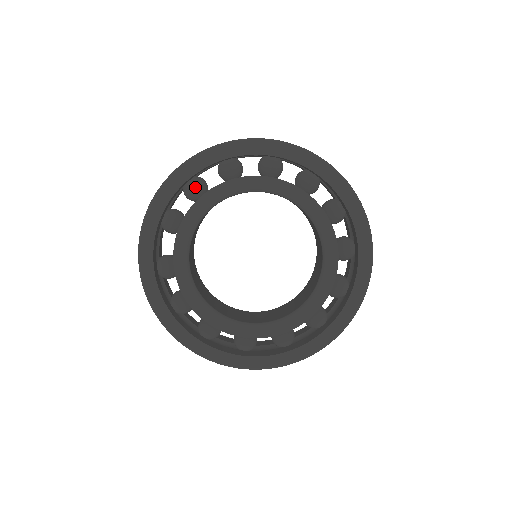
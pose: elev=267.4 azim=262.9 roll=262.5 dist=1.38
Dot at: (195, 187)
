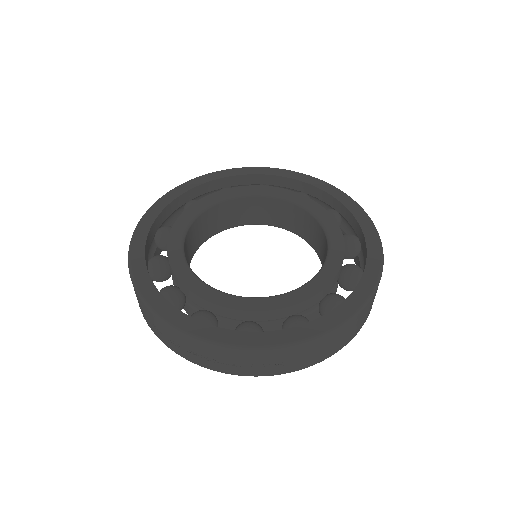
Dot at: occluded
